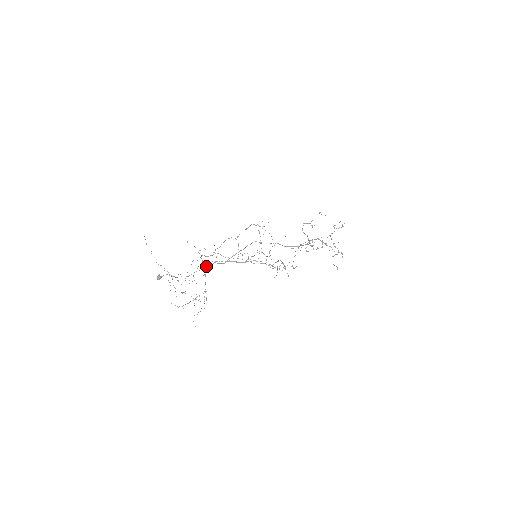
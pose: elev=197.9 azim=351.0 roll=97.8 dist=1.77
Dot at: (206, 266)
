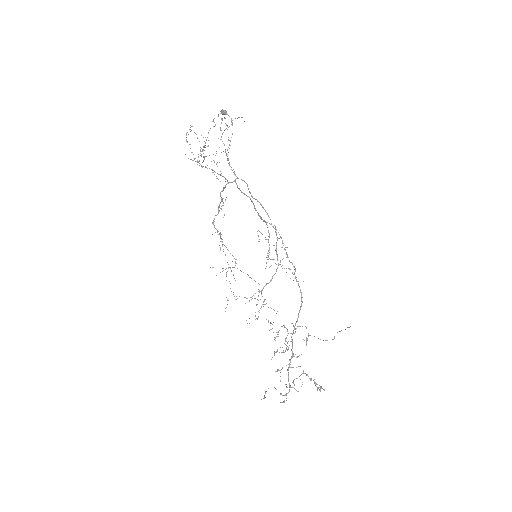
Dot at: (236, 183)
